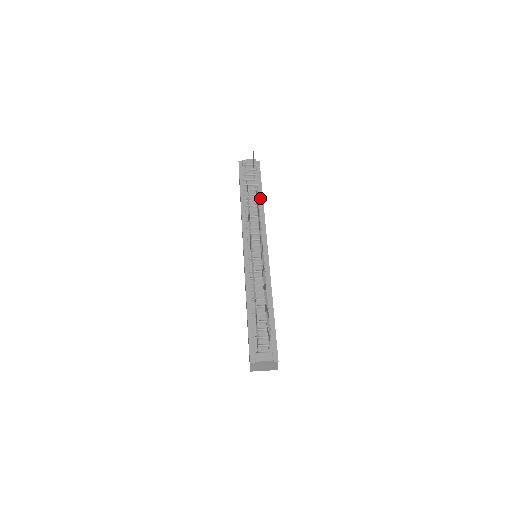
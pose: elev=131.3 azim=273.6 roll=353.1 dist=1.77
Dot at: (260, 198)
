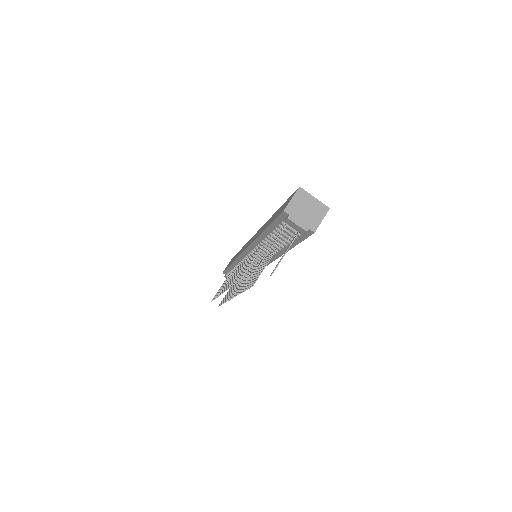
Dot at: (284, 250)
